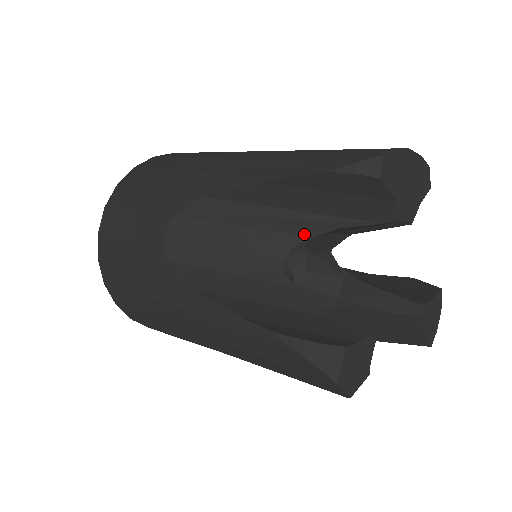
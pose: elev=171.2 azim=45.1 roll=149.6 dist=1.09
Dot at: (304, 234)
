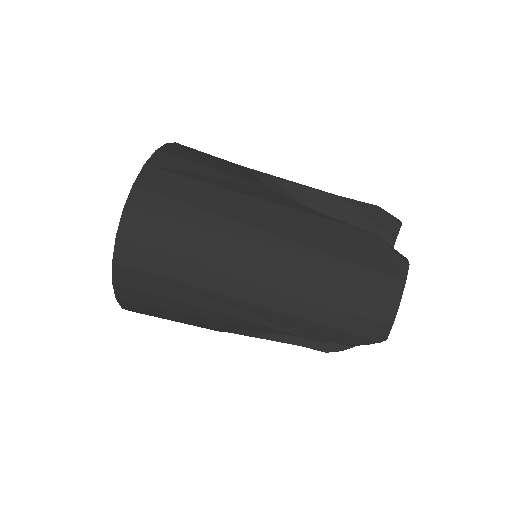
Dot at: occluded
